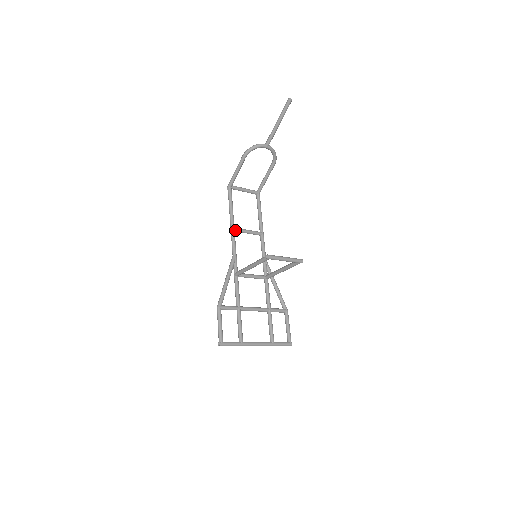
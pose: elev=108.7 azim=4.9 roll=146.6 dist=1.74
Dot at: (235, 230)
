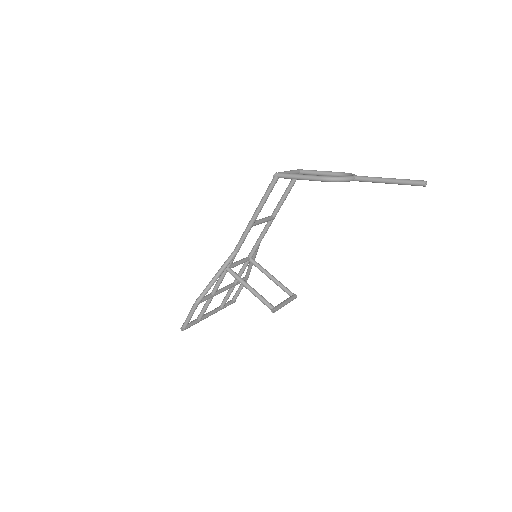
Dot at: (252, 226)
